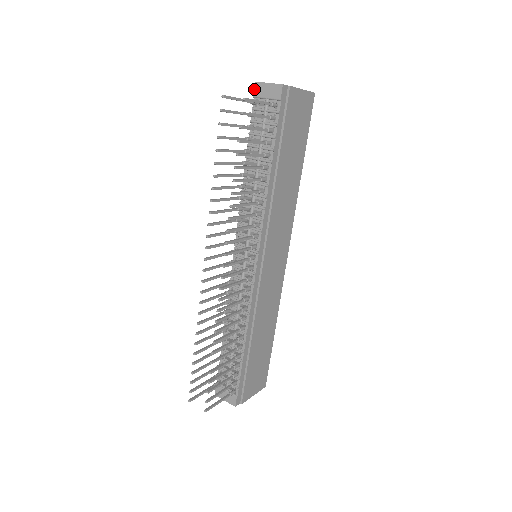
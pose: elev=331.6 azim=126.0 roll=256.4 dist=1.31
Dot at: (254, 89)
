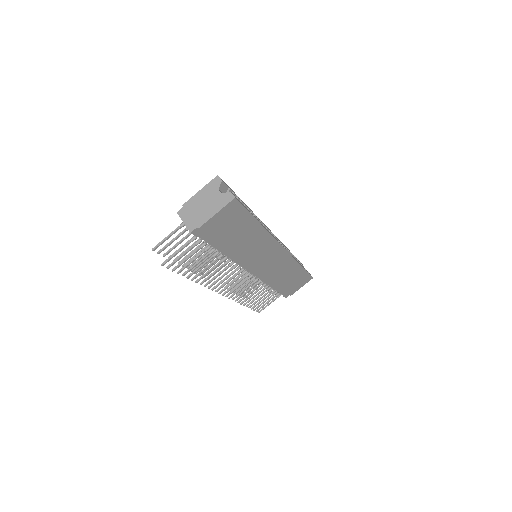
Dot at: occluded
